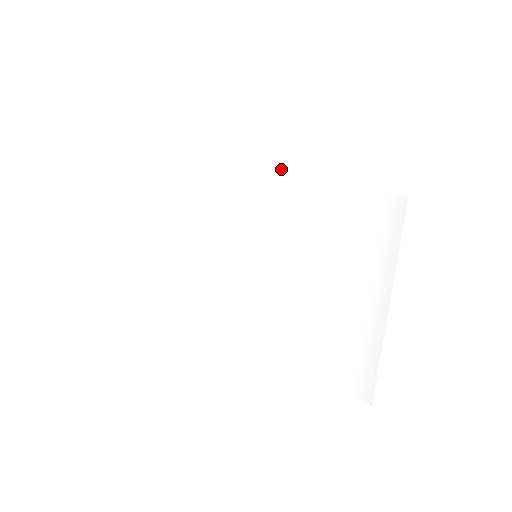
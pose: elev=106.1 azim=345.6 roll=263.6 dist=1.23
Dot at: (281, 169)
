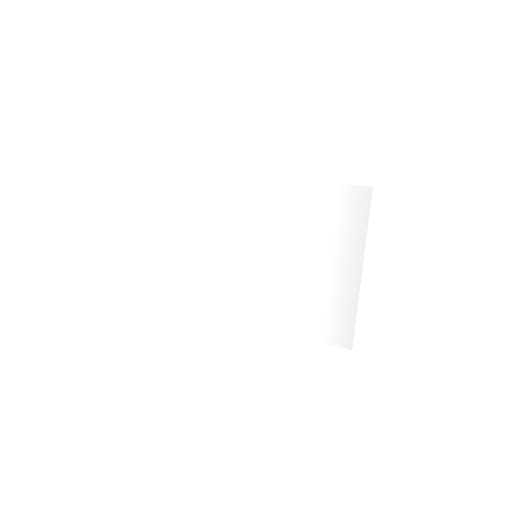
Dot at: (260, 183)
